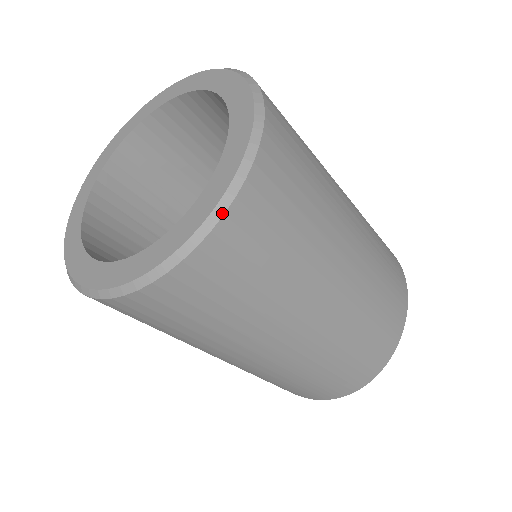
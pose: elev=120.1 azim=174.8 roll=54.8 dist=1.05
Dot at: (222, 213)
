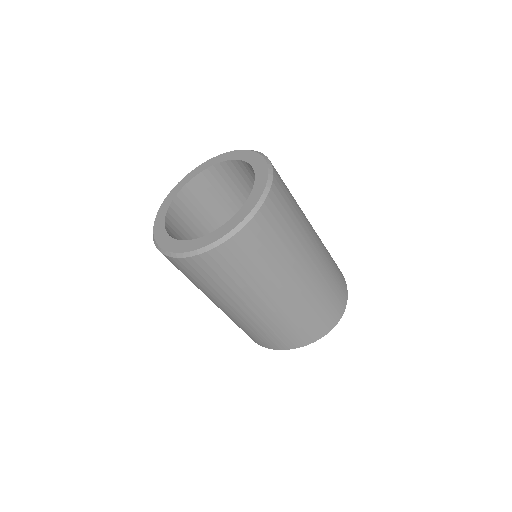
Dot at: (266, 156)
